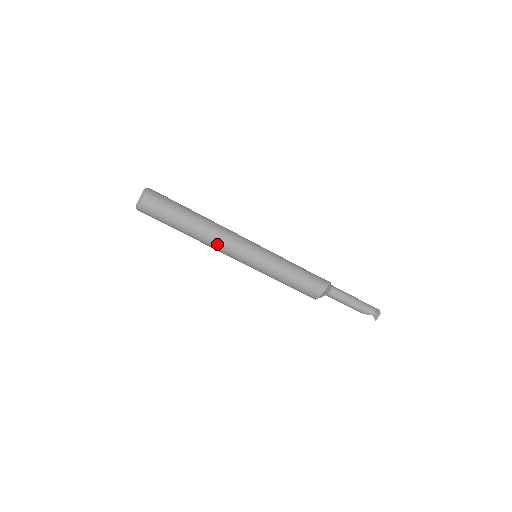
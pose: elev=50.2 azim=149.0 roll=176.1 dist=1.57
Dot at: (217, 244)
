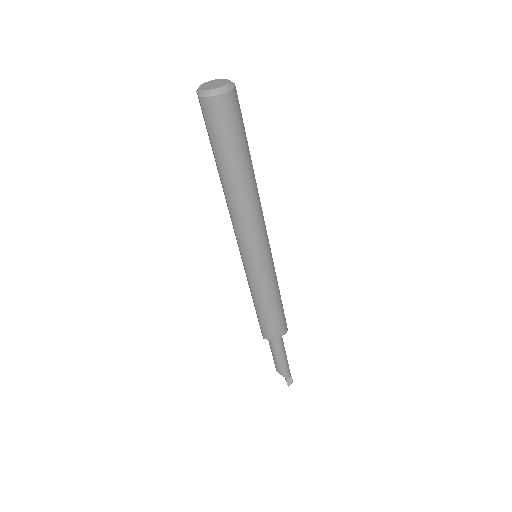
Dot at: (248, 216)
